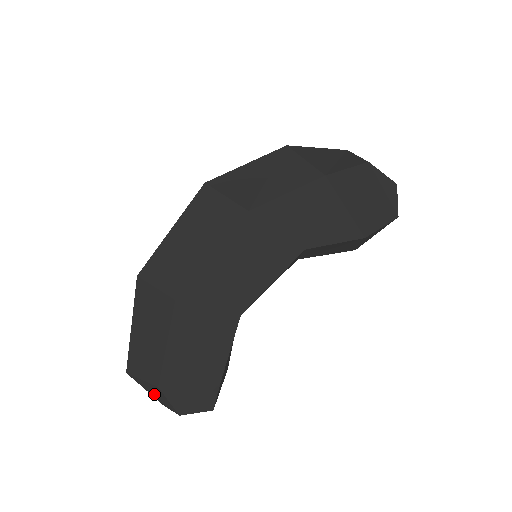
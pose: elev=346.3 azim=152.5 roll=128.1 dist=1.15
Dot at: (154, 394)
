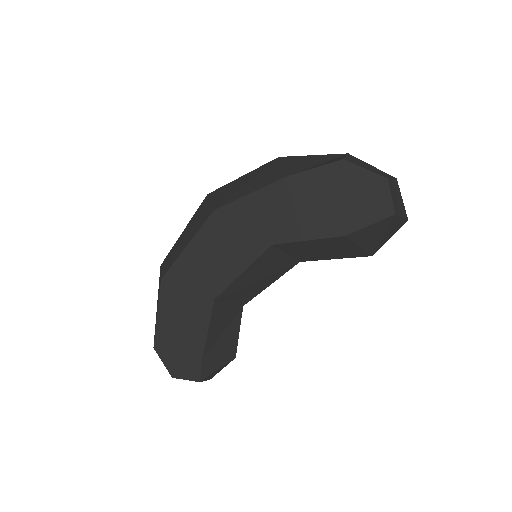
Dot at: occluded
